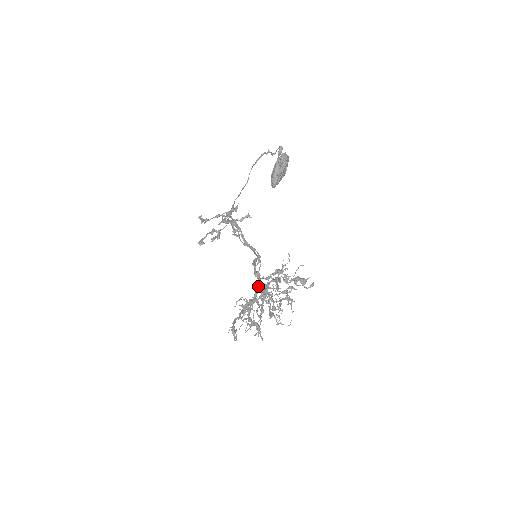
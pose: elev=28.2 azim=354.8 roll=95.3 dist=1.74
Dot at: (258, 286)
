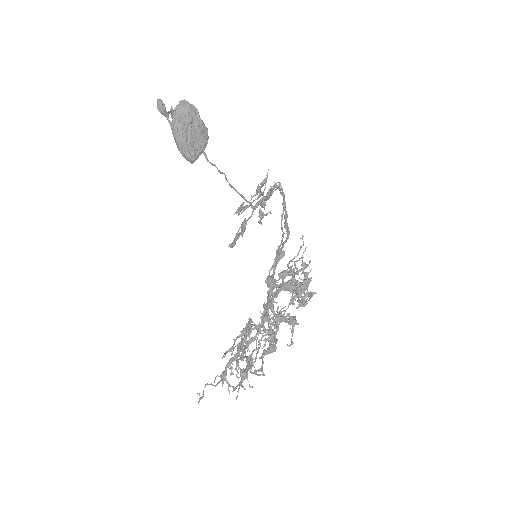
Dot at: occluded
